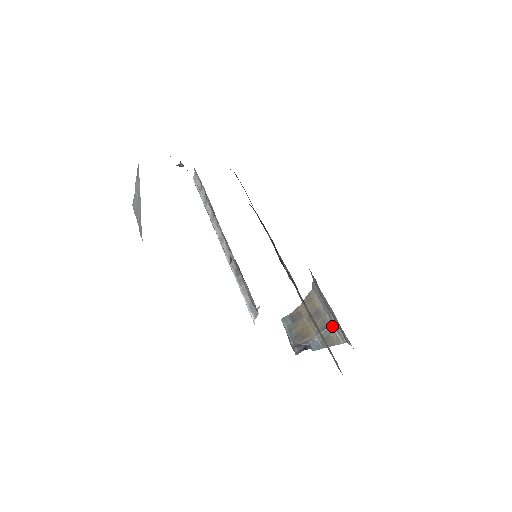
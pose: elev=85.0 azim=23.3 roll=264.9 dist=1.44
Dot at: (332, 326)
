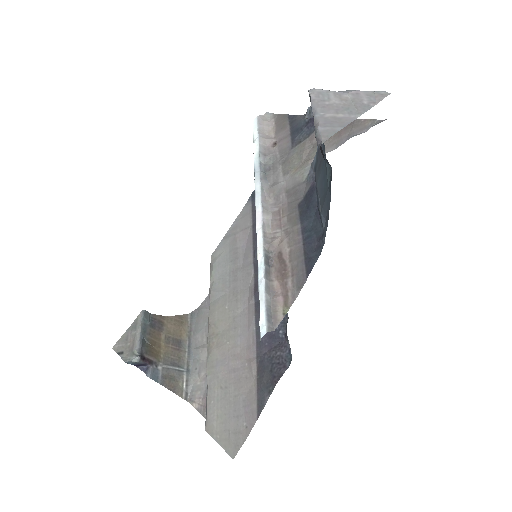
Dot at: (185, 371)
